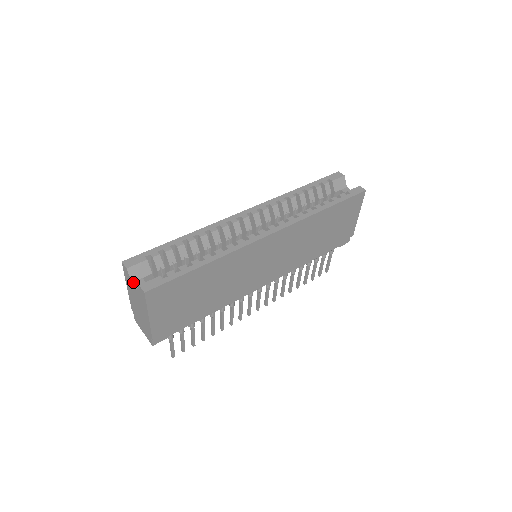
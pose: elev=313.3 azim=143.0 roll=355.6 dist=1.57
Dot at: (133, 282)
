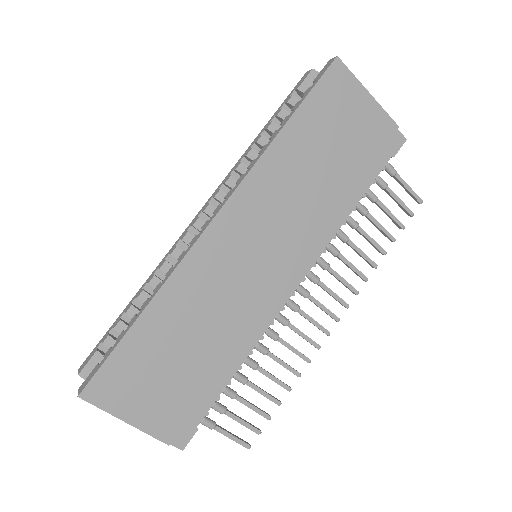
Dot at: occluded
